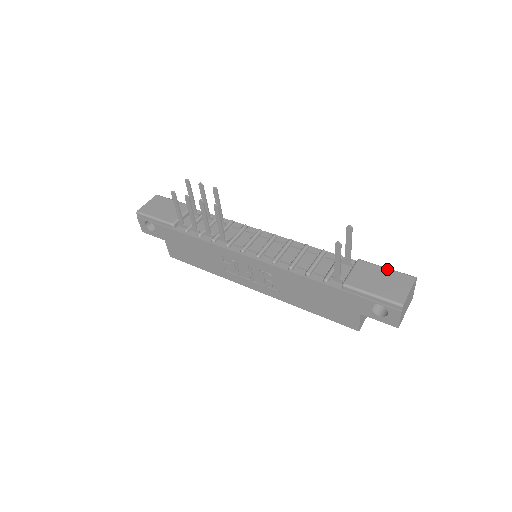
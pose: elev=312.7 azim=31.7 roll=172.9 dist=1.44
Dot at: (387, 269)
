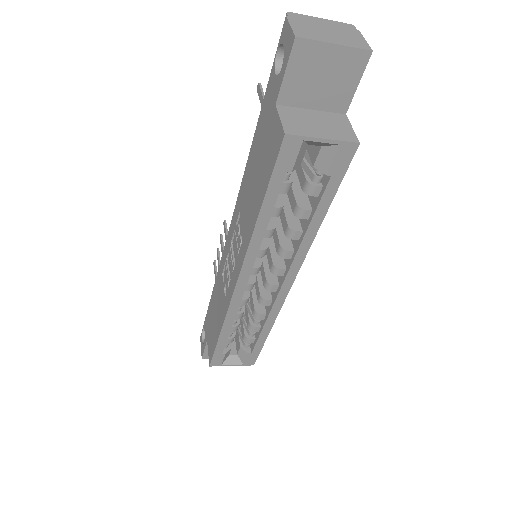
Dot at: occluded
